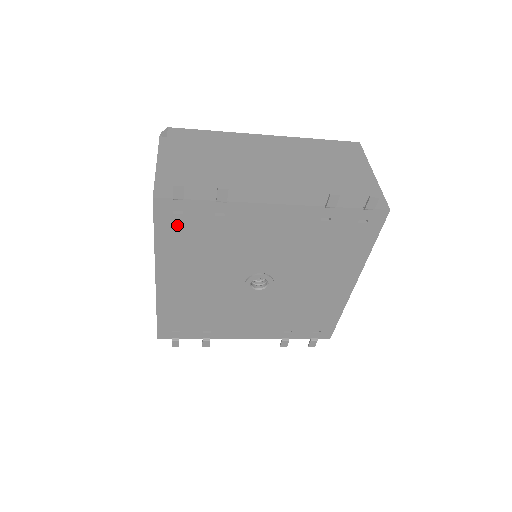
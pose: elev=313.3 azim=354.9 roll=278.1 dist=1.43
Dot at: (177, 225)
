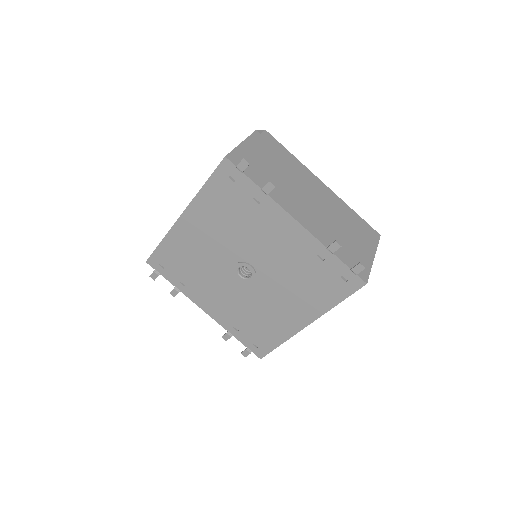
Dot at: (225, 187)
